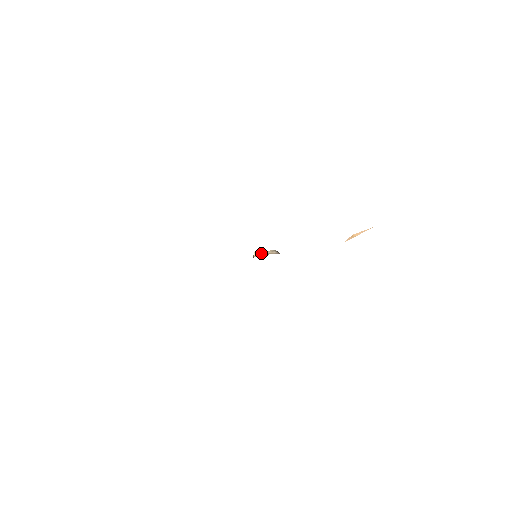
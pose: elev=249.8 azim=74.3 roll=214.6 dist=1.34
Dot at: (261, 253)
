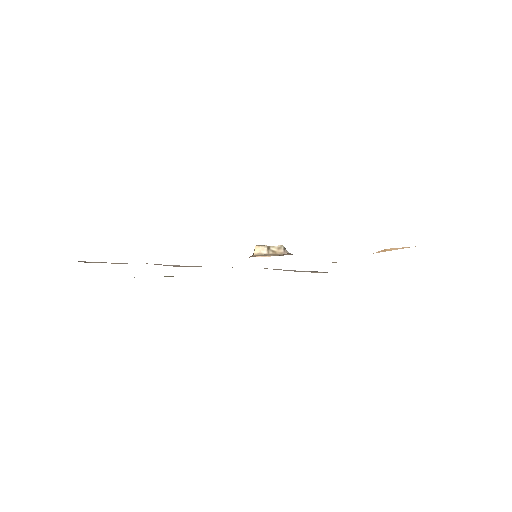
Dot at: (264, 250)
